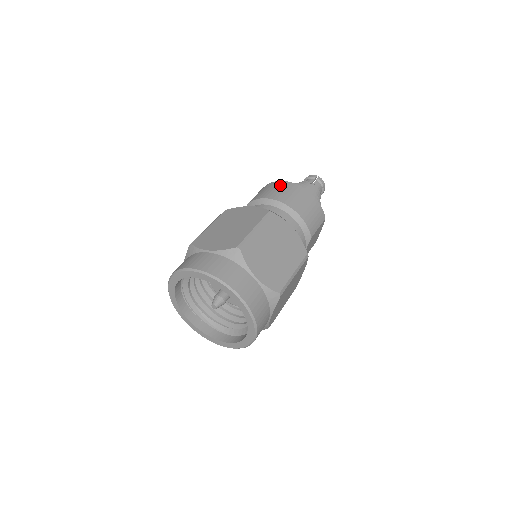
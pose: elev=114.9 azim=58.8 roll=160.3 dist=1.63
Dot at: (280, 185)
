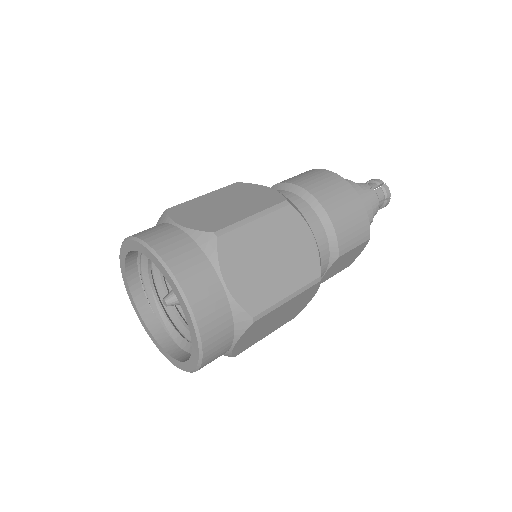
Dot at: (323, 174)
